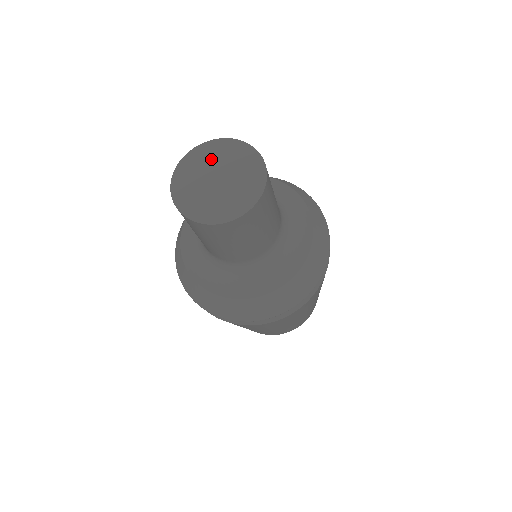
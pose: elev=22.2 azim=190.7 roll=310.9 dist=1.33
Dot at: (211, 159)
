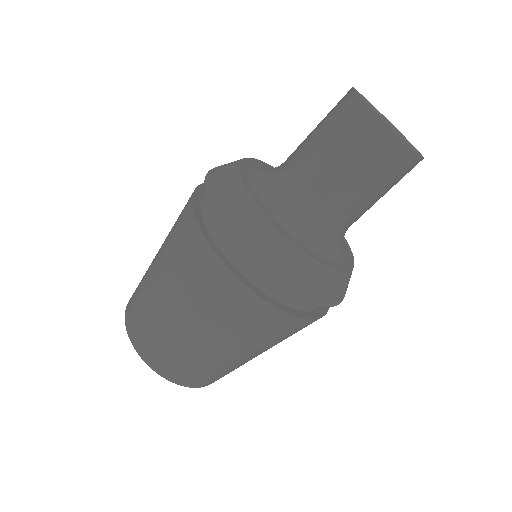
Dot at: (384, 117)
